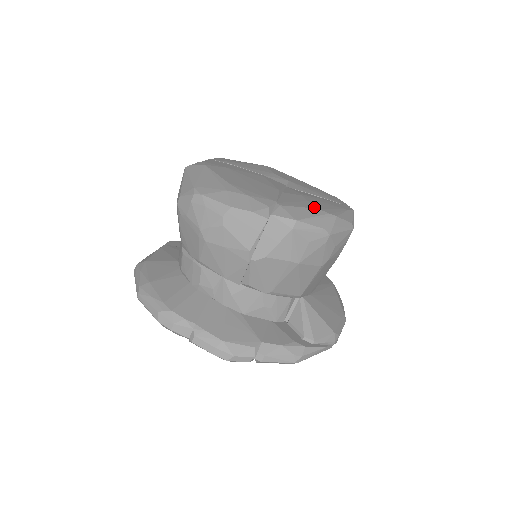
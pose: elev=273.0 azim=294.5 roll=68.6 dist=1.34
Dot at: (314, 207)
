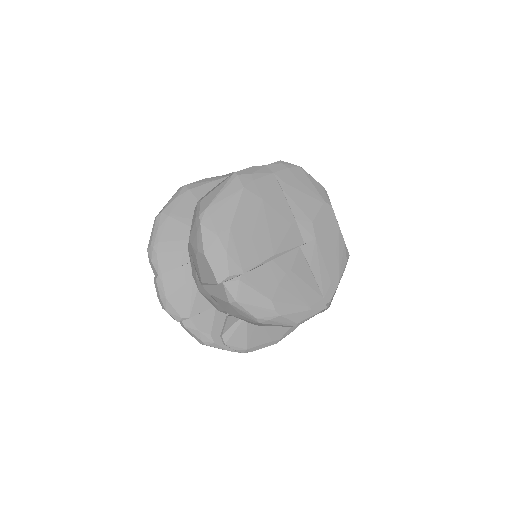
Dot at: (270, 297)
